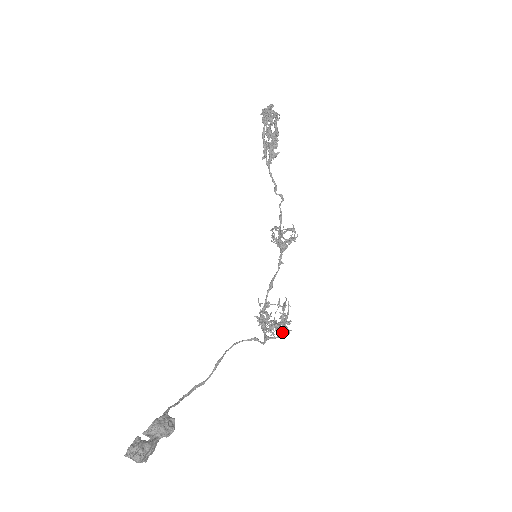
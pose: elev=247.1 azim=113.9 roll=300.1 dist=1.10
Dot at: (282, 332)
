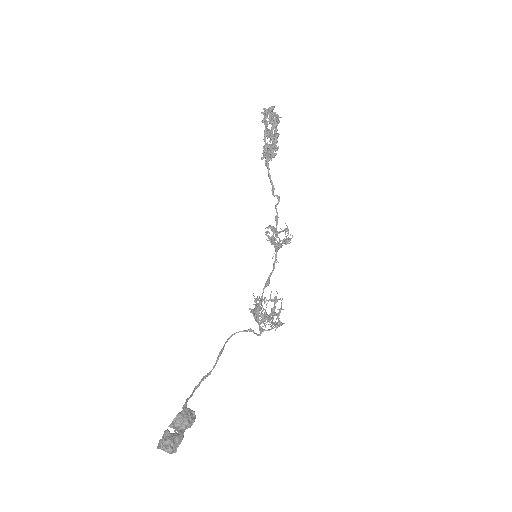
Dot at: (276, 326)
